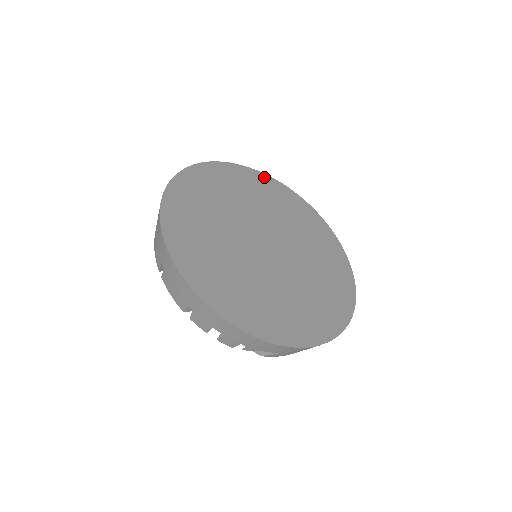
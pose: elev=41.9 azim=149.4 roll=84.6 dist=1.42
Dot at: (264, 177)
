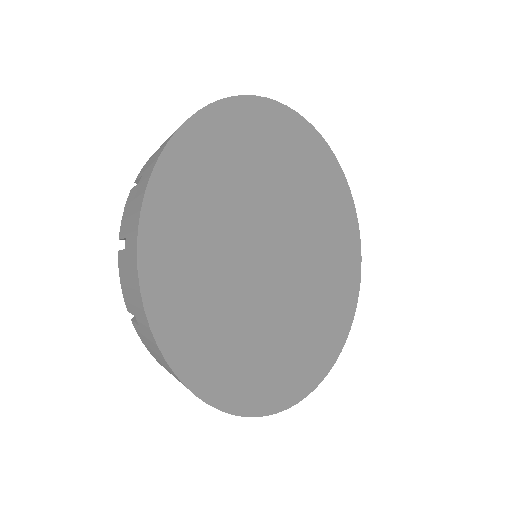
Dot at: (284, 114)
